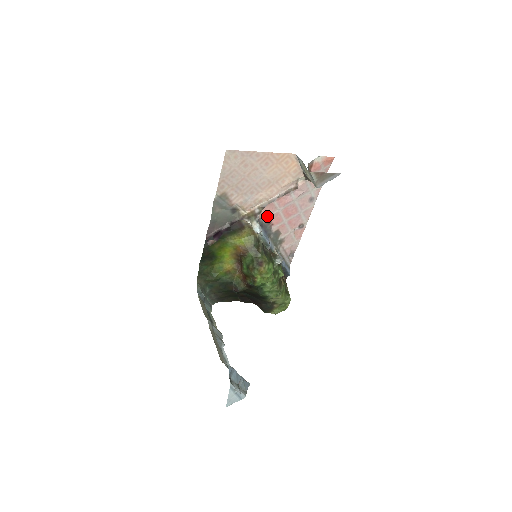
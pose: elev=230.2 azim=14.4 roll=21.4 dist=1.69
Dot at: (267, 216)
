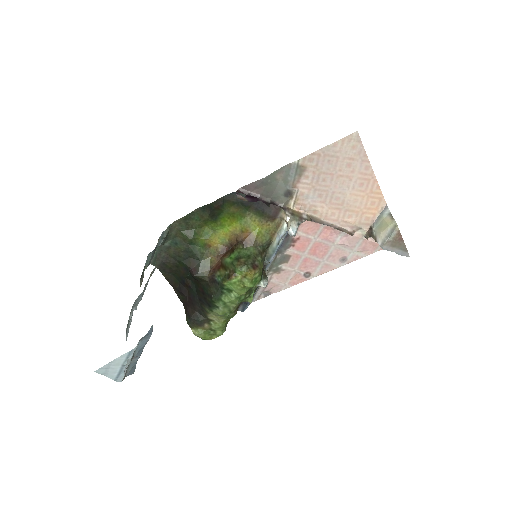
Dot at: (301, 232)
